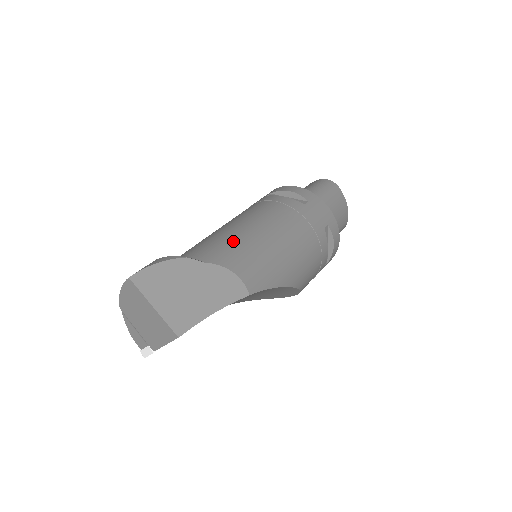
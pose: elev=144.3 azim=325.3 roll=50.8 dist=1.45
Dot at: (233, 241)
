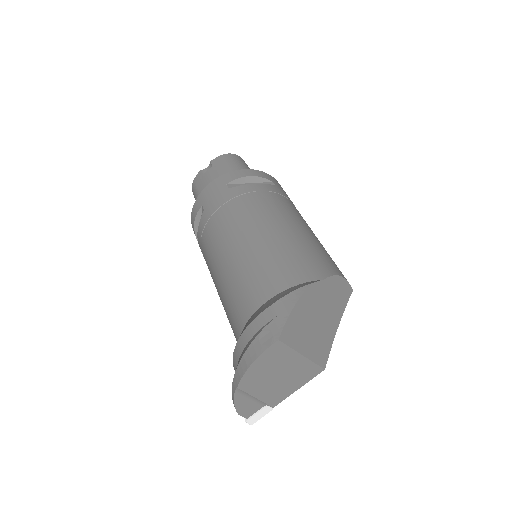
Dot at: (303, 247)
